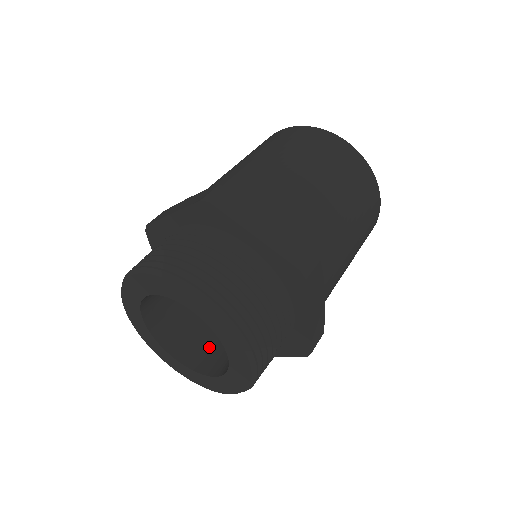
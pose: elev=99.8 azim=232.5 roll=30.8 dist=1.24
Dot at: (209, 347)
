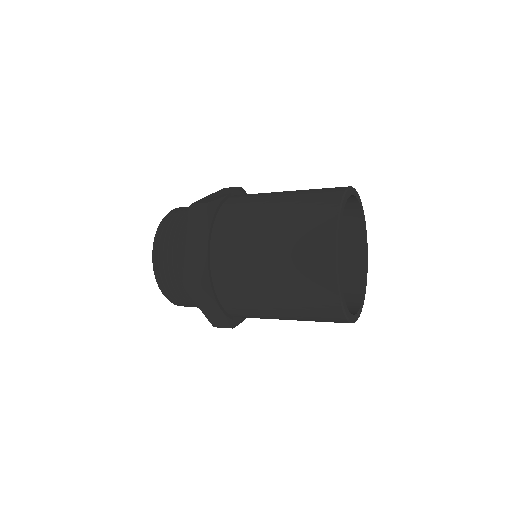
Dot at: occluded
